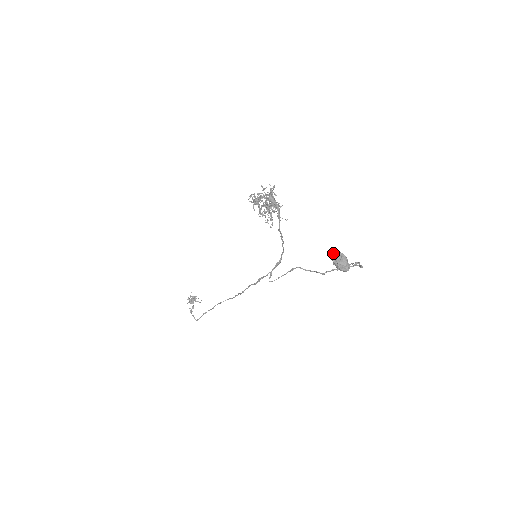
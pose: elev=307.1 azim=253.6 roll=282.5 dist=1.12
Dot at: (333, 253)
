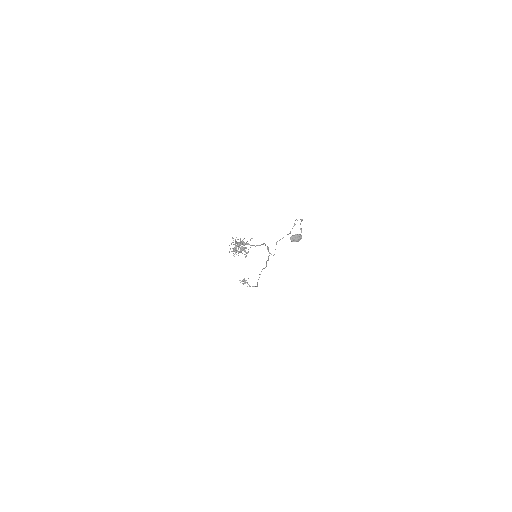
Dot at: occluded
